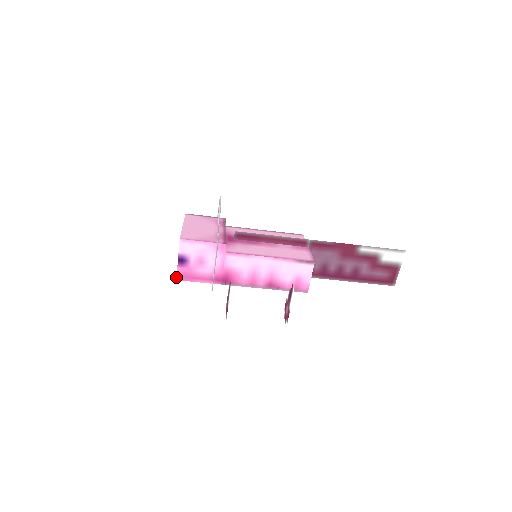
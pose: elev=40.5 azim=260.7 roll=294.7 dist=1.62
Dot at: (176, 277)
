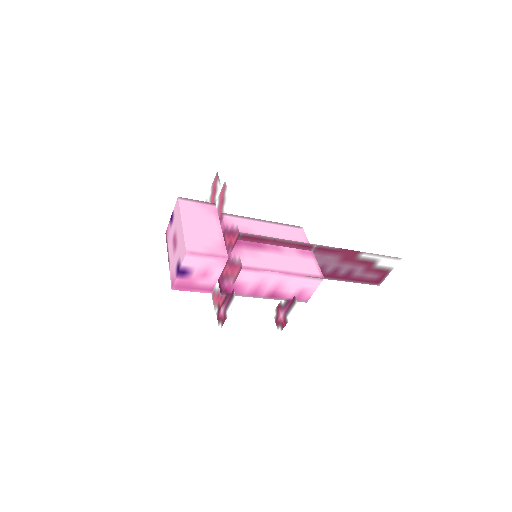
Dot at: (172, 287)
